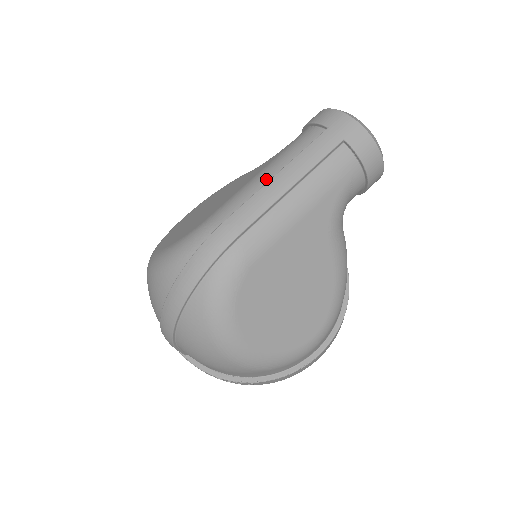
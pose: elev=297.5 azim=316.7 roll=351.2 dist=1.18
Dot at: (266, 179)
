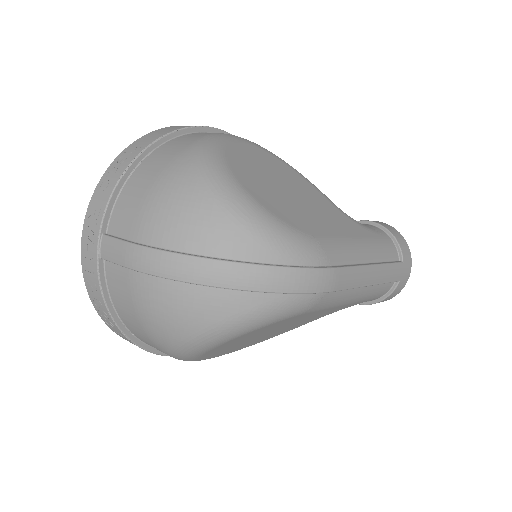
Dot at: (365, 257)
